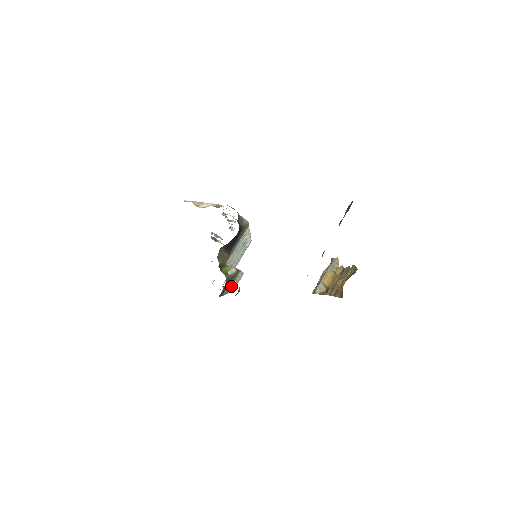
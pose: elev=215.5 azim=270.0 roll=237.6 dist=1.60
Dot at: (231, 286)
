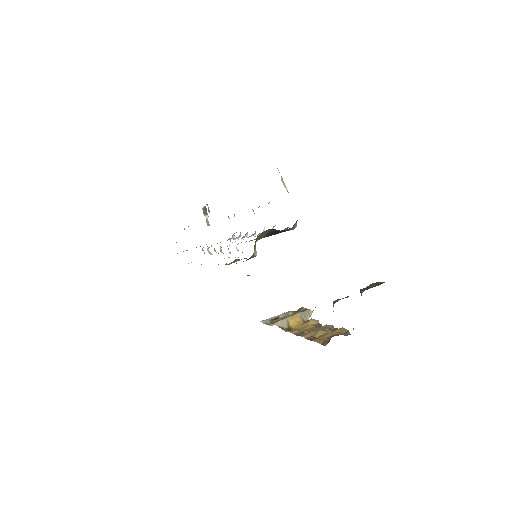
Dot at: occluded
